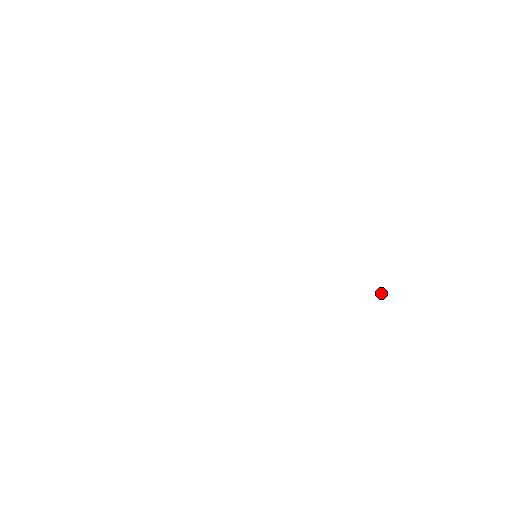
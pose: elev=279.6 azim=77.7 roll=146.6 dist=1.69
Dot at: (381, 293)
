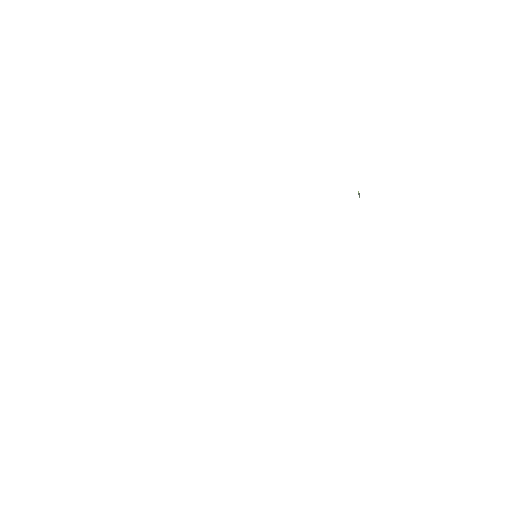
Dot at: (358, 192)
